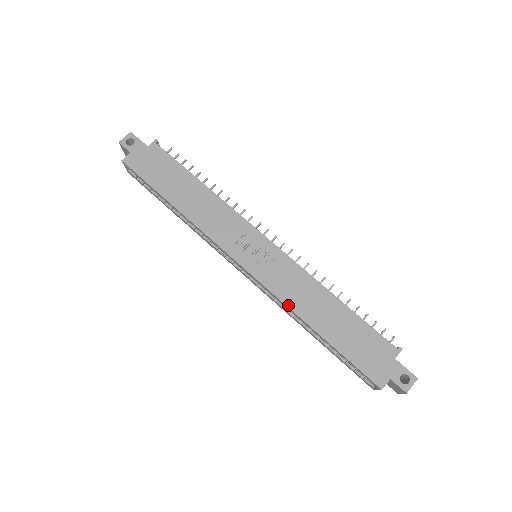
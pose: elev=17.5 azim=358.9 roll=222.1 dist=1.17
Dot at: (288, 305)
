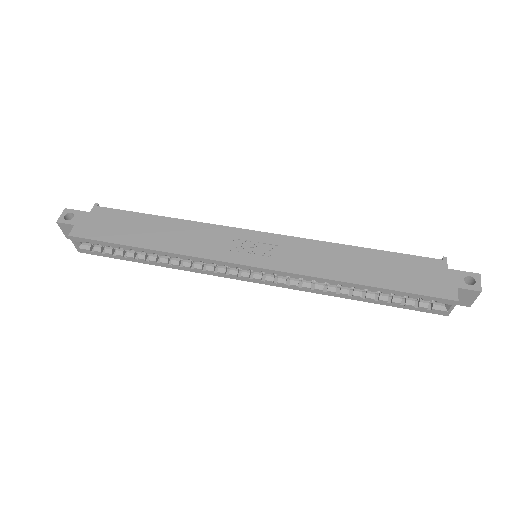
Dot at: (318, 276)
